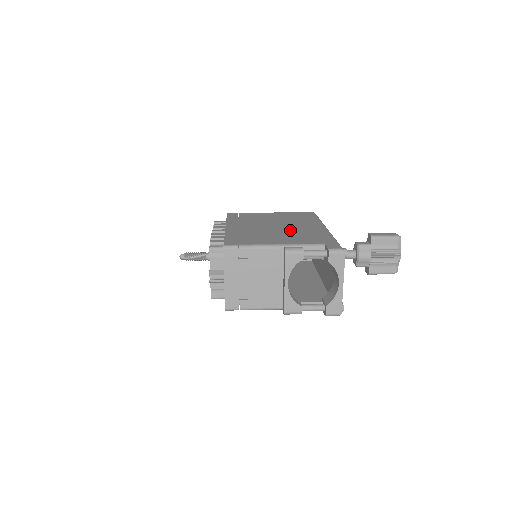
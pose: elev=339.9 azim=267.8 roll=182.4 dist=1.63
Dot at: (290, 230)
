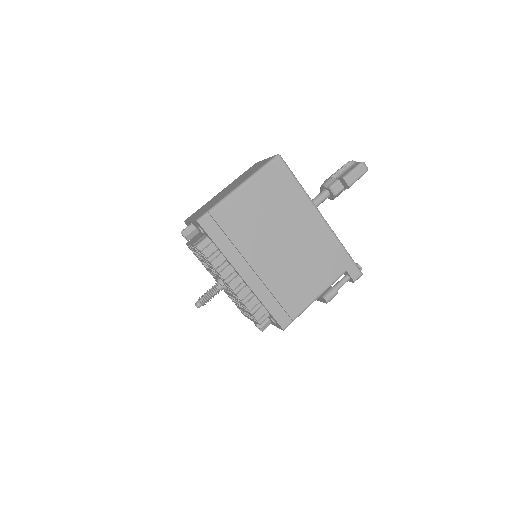
Dot at: (302, 250)
